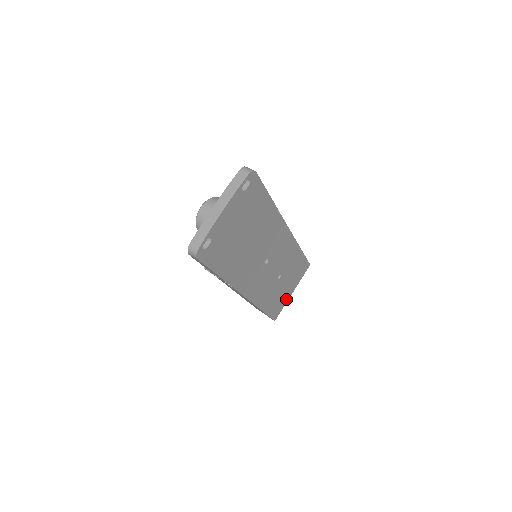
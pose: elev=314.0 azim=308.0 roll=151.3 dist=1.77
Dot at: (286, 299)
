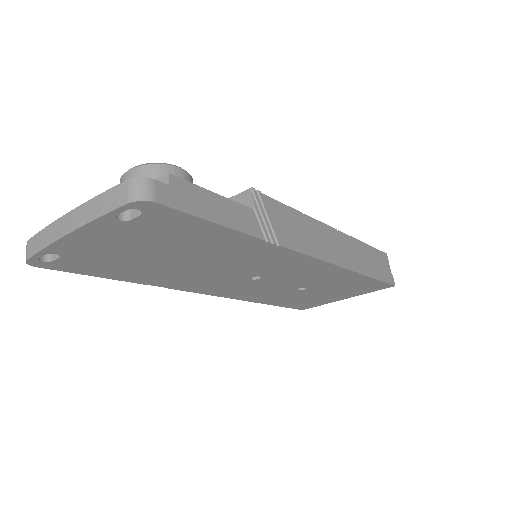
Dot at: (329, 301)
